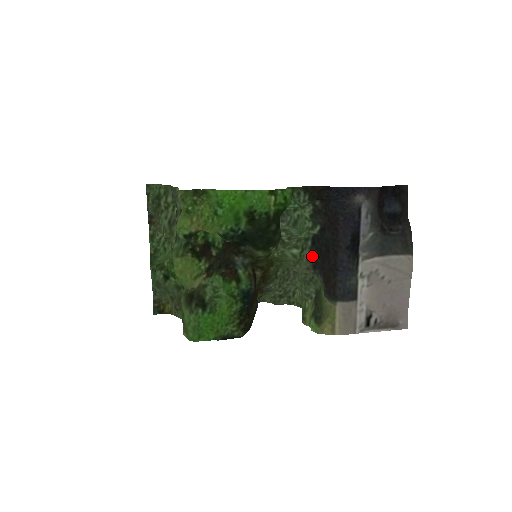
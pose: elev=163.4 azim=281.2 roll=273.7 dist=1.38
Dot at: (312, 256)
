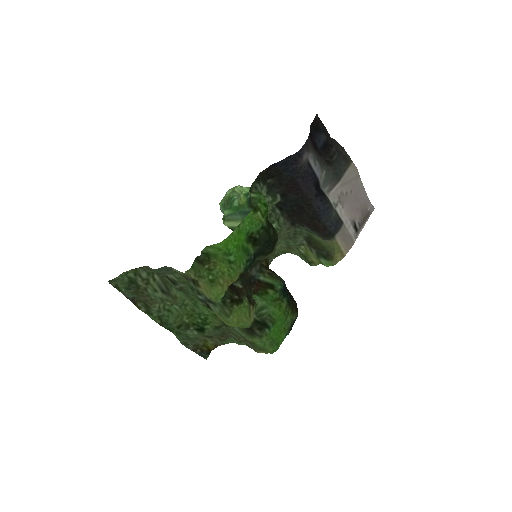
Dot at: (287, 219)
